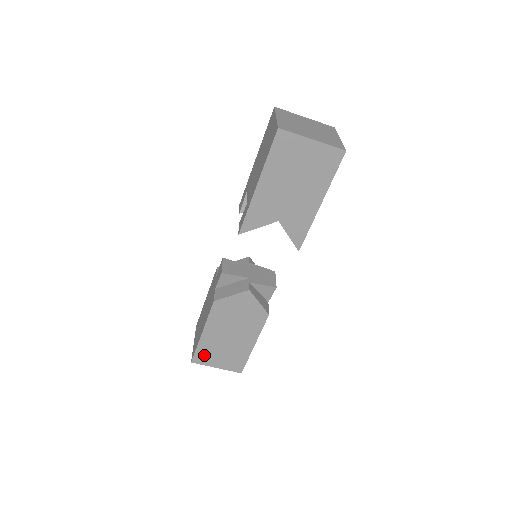
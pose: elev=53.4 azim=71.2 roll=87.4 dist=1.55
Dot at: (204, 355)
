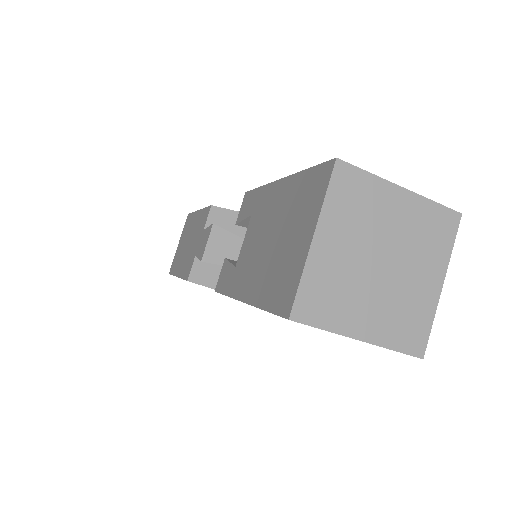
Dot at: occluded
